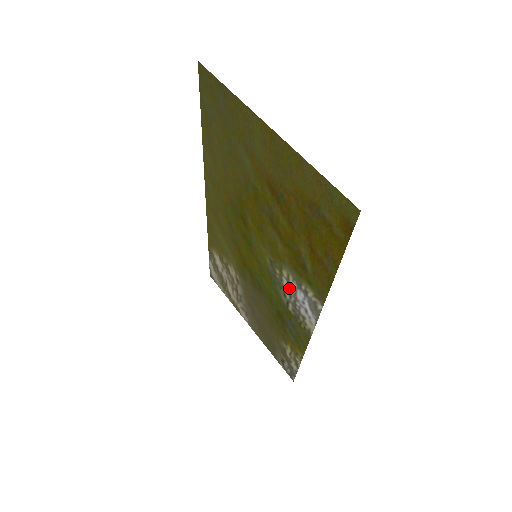
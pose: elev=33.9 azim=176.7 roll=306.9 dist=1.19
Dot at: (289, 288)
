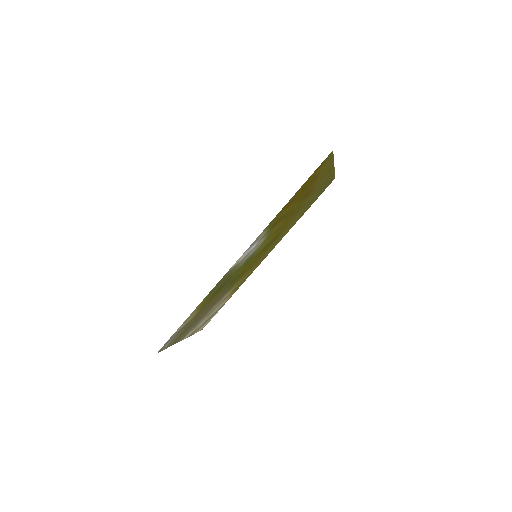
Dot at: occluded
